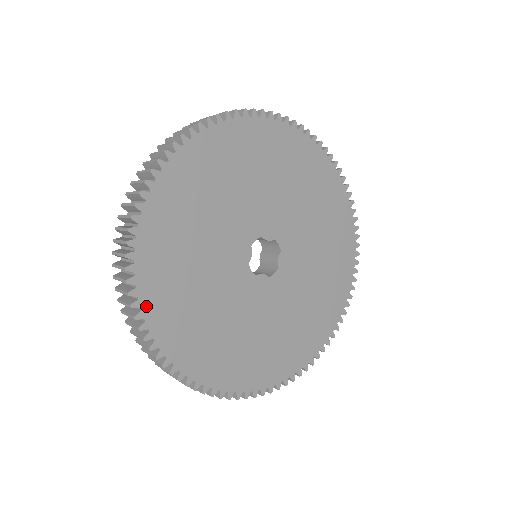
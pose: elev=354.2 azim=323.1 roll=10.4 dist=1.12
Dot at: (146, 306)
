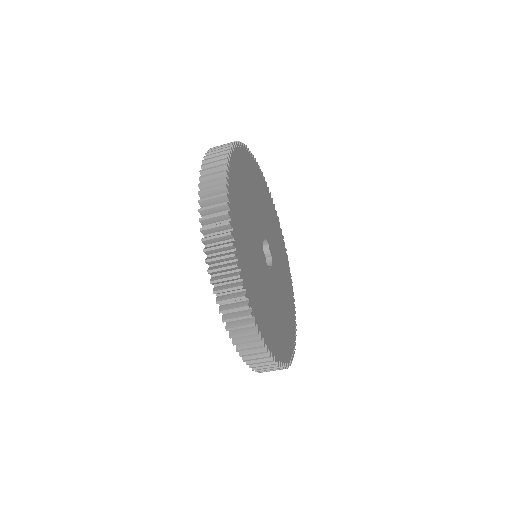
Dot at: (233, 161)
